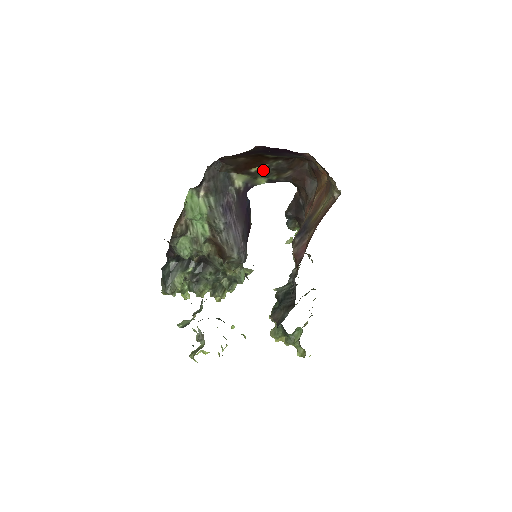
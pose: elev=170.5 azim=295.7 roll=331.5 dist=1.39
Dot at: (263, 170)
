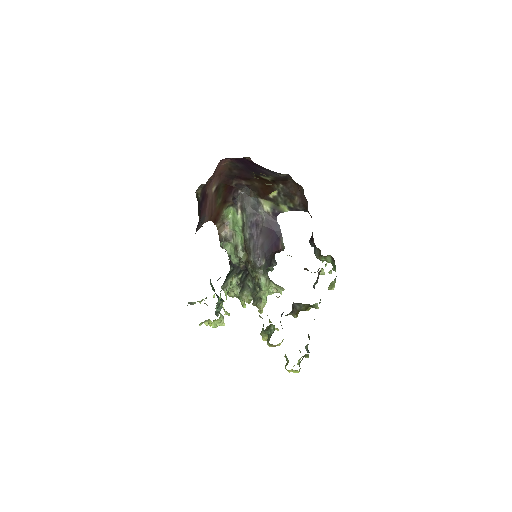
Dot at: (278, 196)
